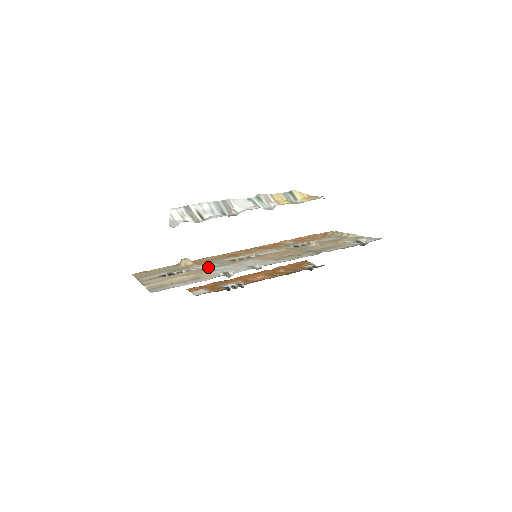
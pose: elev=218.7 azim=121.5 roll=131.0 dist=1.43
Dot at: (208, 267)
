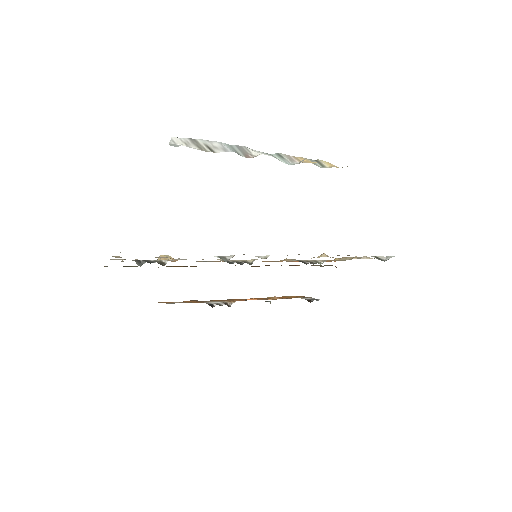
Dot at: occluded
